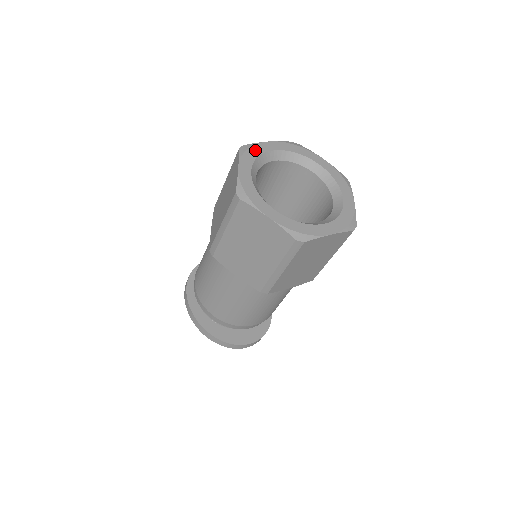
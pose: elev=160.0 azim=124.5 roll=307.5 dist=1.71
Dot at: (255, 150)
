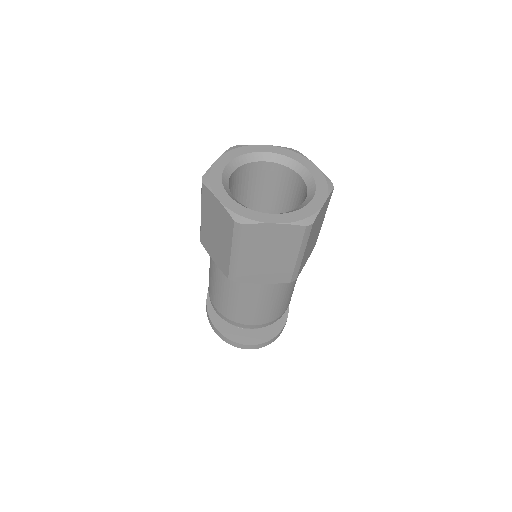
Dot at: (244, 149)
